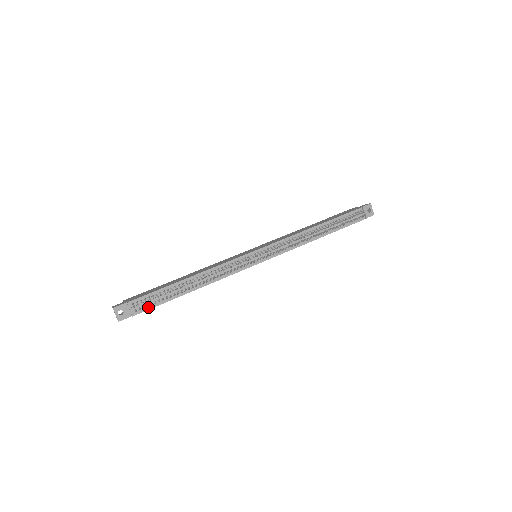
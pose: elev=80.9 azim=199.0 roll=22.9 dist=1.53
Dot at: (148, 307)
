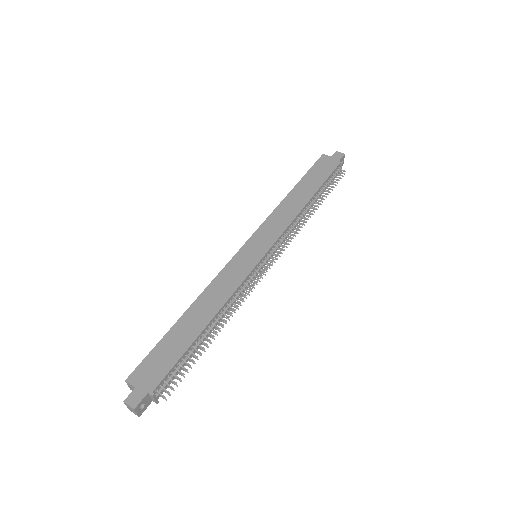
Dot at: (170, 382)
